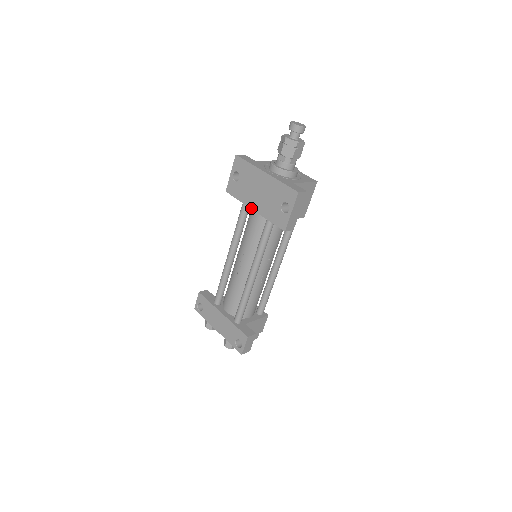
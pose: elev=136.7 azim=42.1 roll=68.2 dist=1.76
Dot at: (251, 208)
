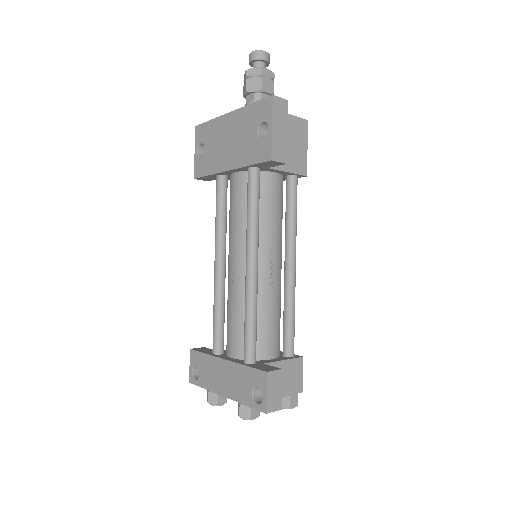
Dot at: (225, 170)
